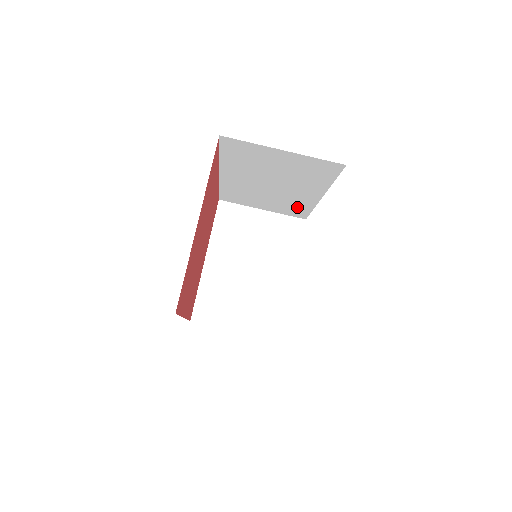
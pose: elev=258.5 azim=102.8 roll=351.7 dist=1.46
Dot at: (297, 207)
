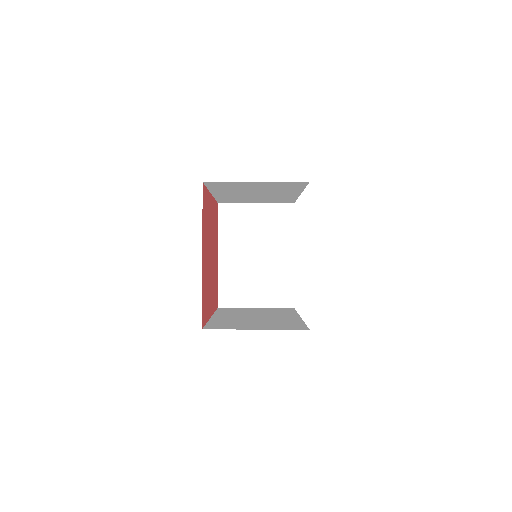
Dot at: (283, 199)
